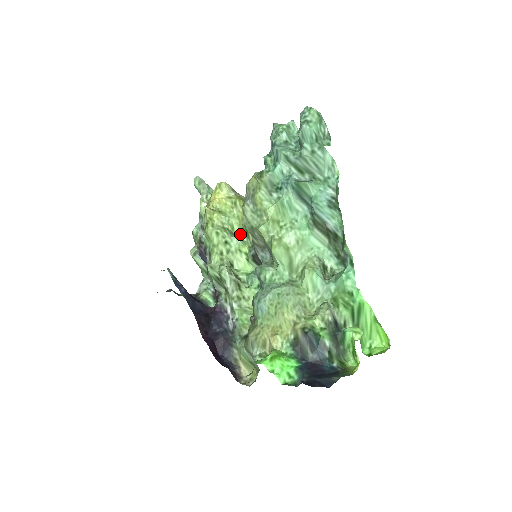
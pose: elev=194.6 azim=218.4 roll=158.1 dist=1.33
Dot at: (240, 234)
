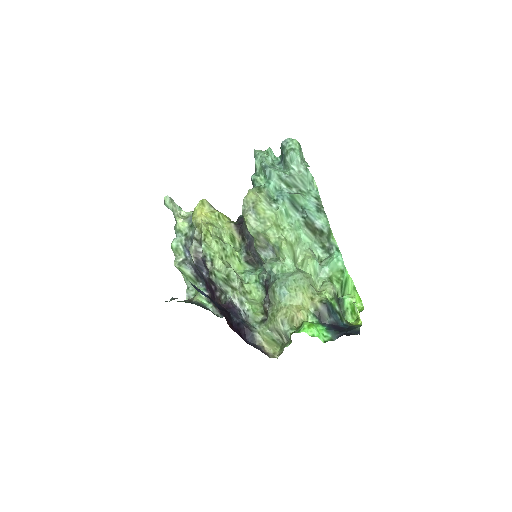
Dot at: (227, 241)
